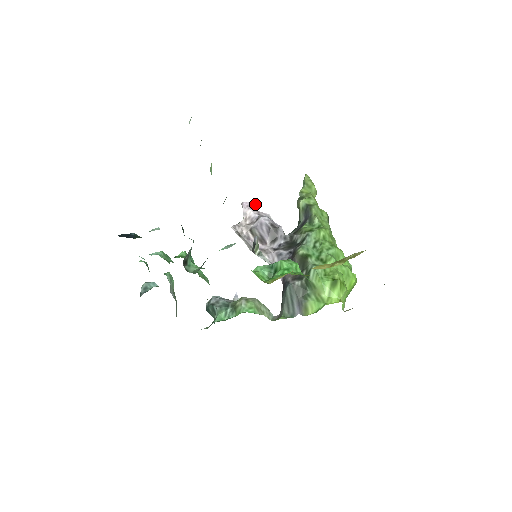
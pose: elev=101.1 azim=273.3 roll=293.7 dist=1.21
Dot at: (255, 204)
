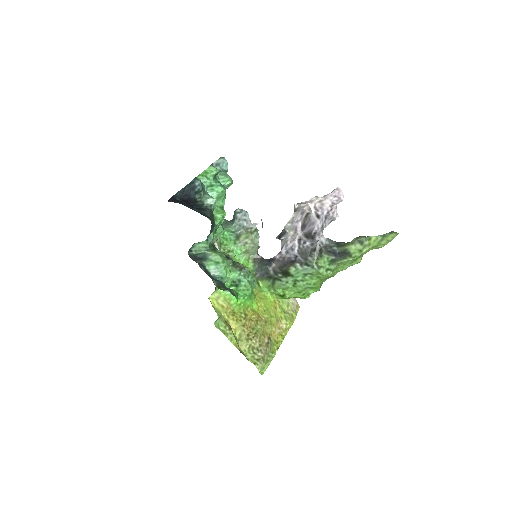
Dot at: (342, 200)
